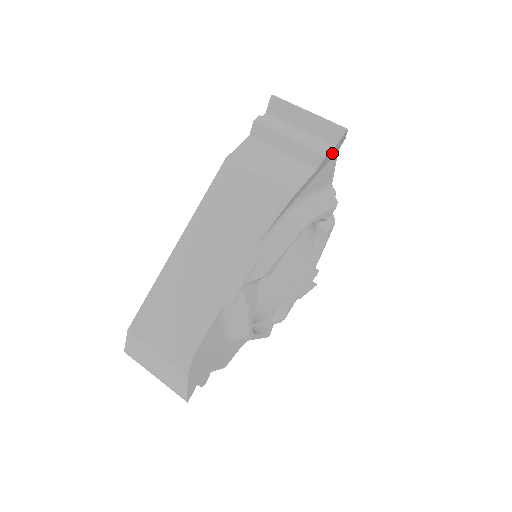
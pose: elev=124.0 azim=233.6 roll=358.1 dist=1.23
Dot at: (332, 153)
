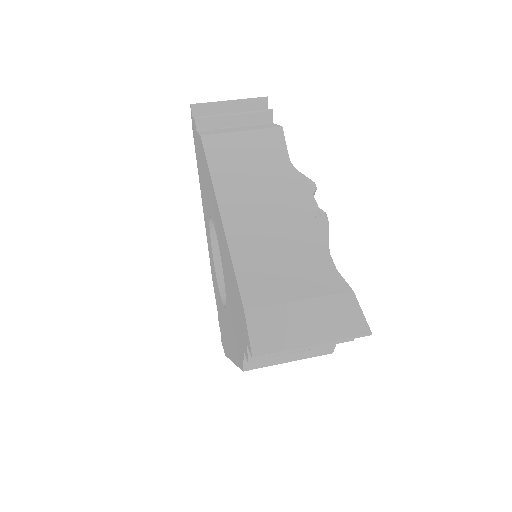
Dot at: occluded
